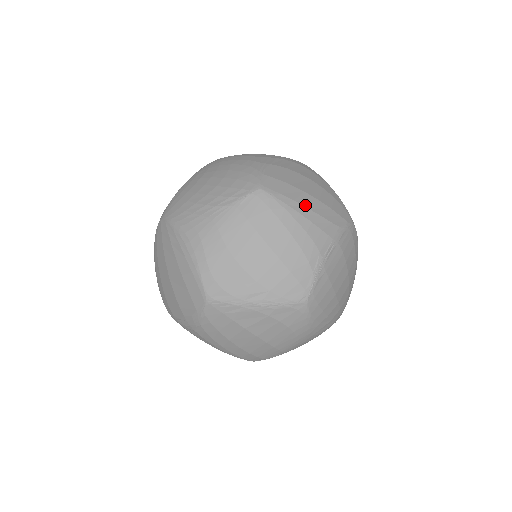
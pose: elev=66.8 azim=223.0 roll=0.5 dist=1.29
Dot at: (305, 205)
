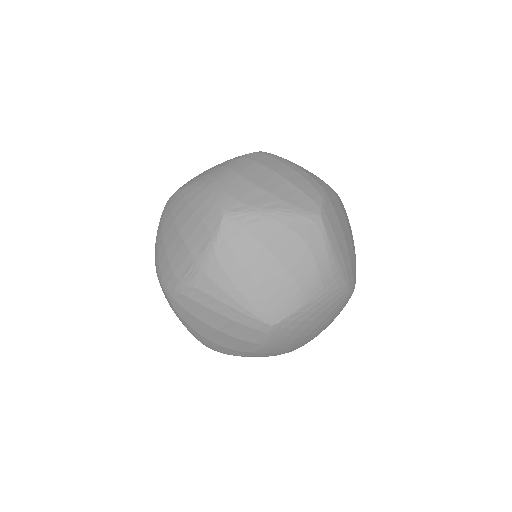
Dot at: occluded
